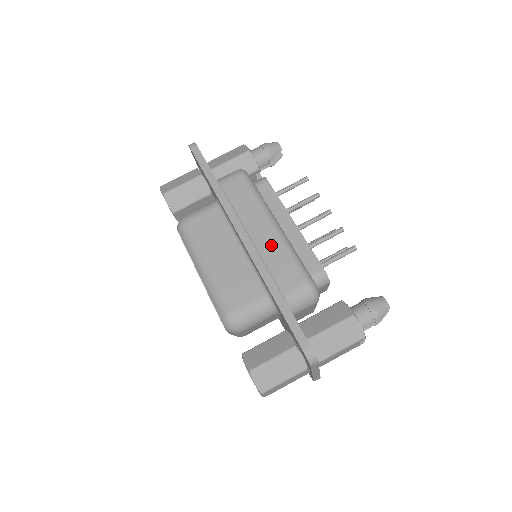
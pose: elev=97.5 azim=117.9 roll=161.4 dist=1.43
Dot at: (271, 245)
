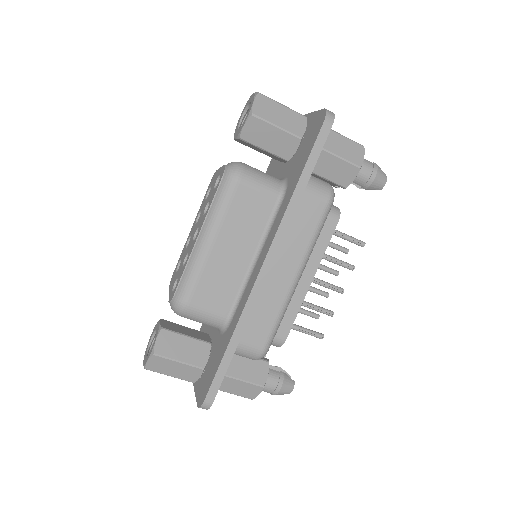
Dot at: (275, 294)
